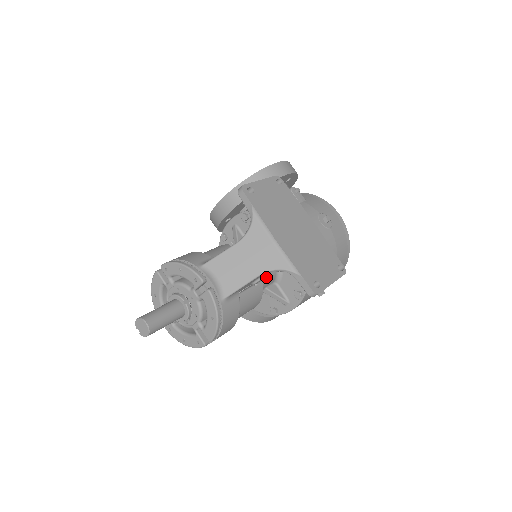
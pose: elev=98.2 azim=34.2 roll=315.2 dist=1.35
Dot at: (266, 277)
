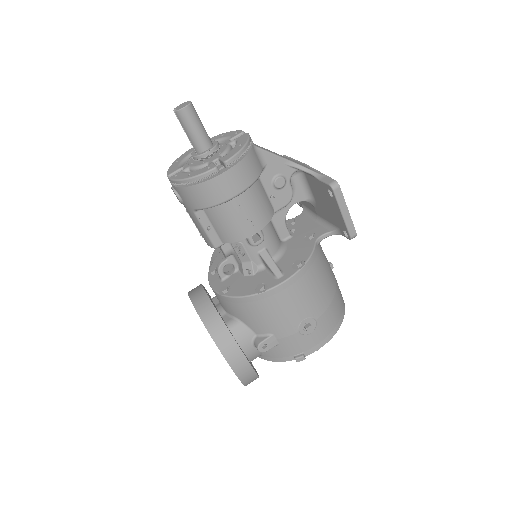
Dot at: (272, 233)
